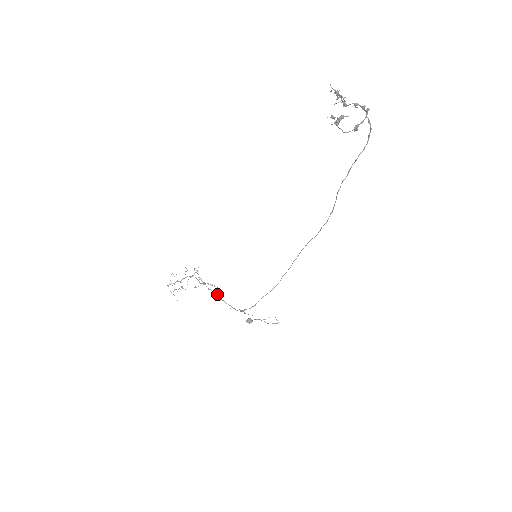
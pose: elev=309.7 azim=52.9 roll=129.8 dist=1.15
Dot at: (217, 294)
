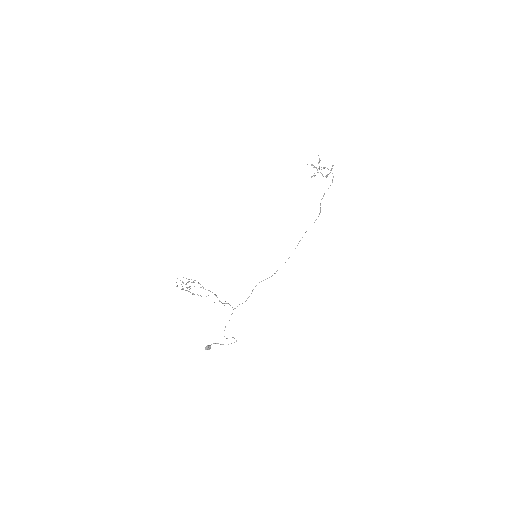
Dot at: (215, 295)
